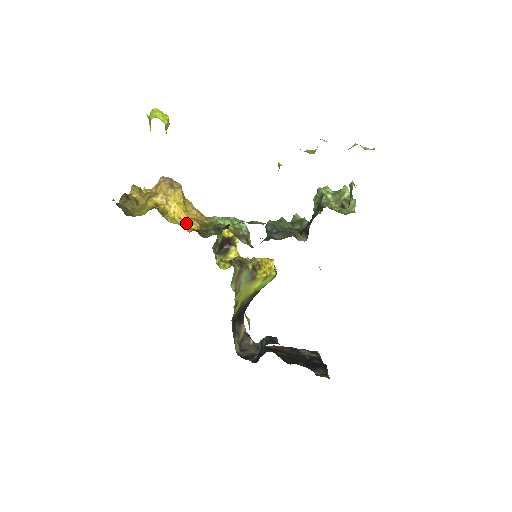
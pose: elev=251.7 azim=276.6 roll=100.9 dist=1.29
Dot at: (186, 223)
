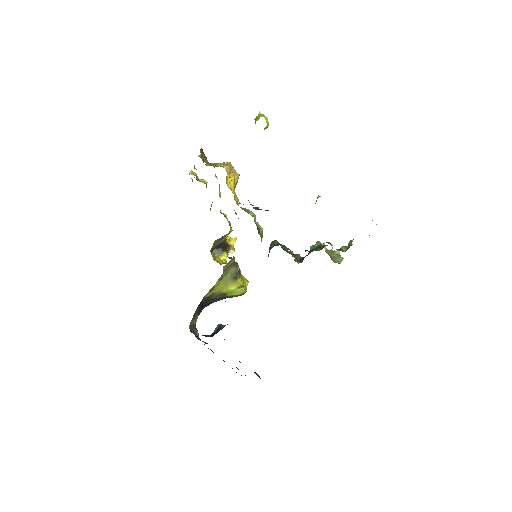
Dot at: (234, 194)
